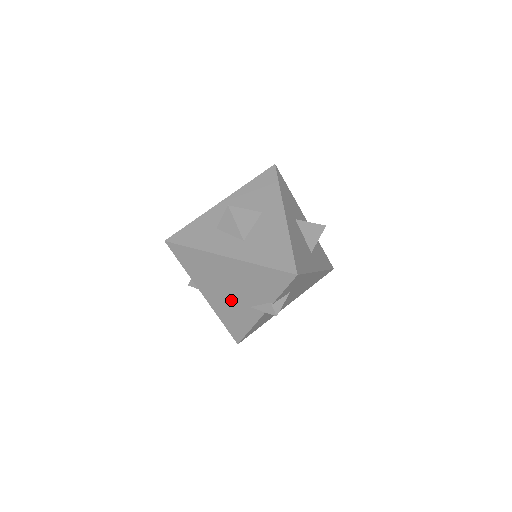
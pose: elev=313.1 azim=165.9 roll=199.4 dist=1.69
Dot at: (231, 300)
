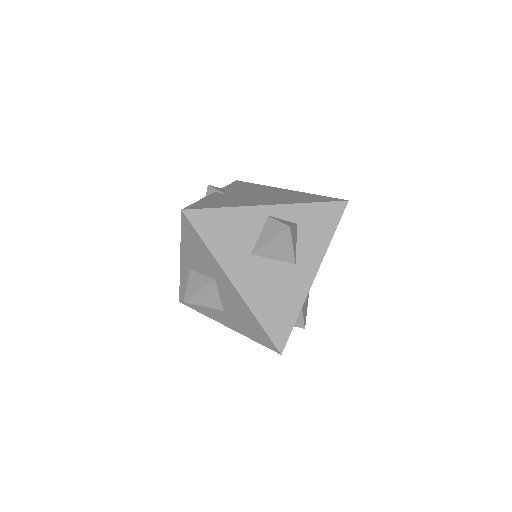
Dot at: occluded
